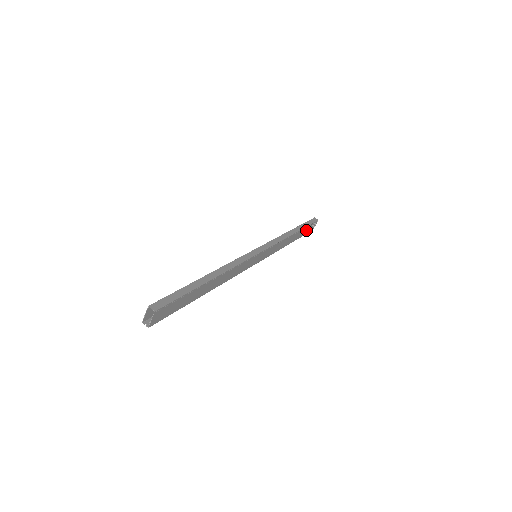
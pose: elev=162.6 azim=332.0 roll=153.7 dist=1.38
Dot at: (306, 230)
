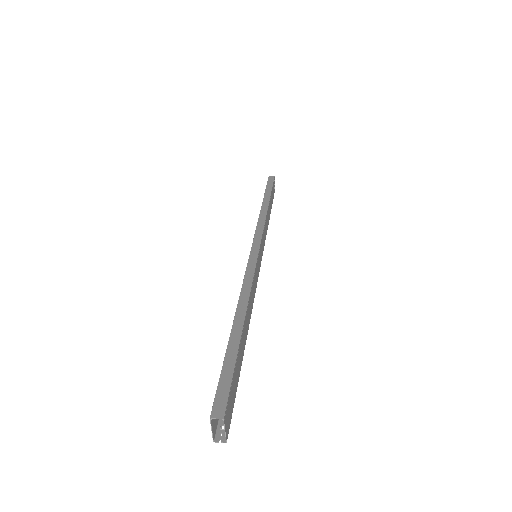
Dot at: (272, 194)
